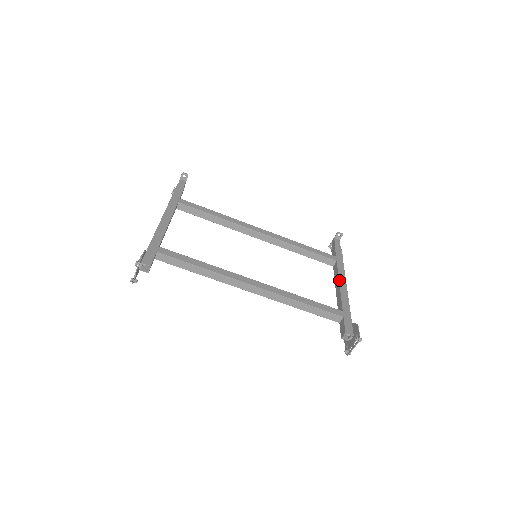
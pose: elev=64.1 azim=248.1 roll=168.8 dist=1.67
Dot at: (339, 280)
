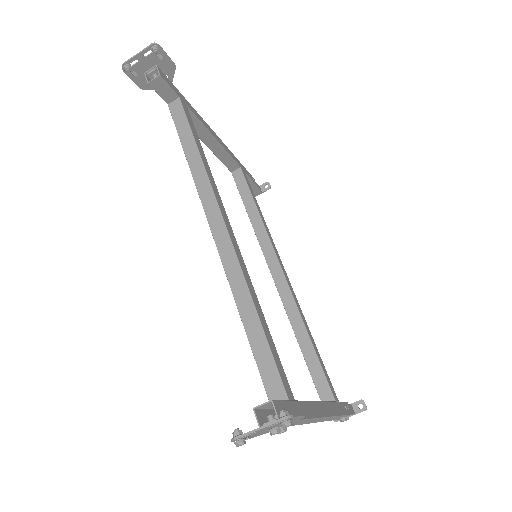
Dot at: (322, 401)
